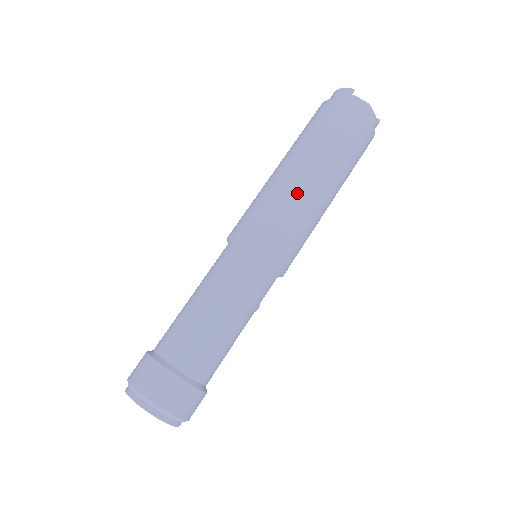
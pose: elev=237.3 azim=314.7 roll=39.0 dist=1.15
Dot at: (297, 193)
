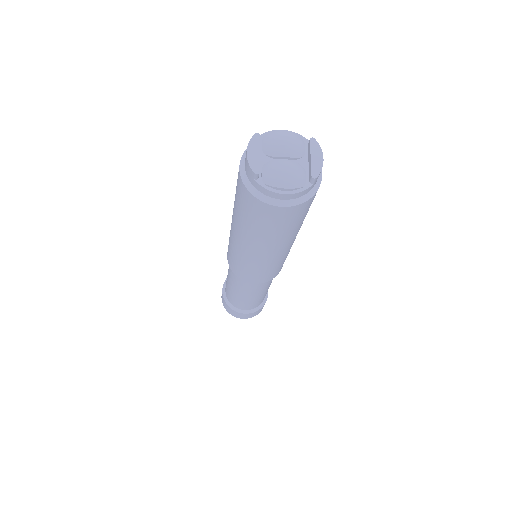
Dot at: (249, 258)
